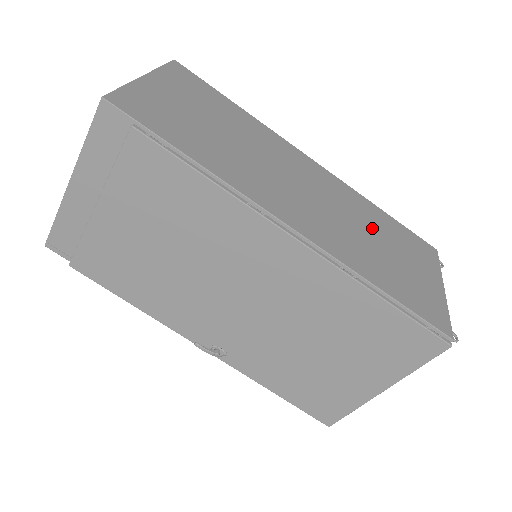
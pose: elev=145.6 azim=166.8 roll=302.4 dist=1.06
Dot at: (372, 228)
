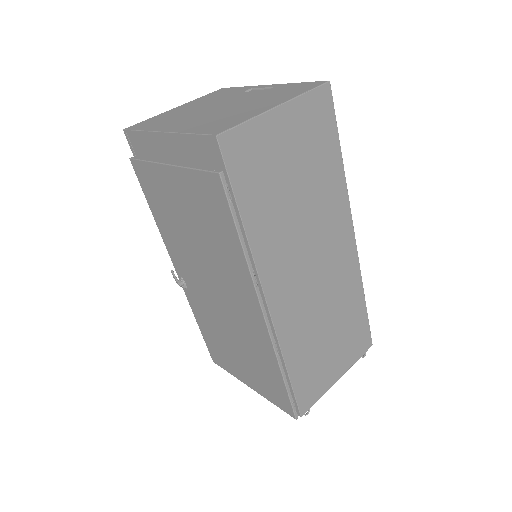
Dot at: (336, 316)
